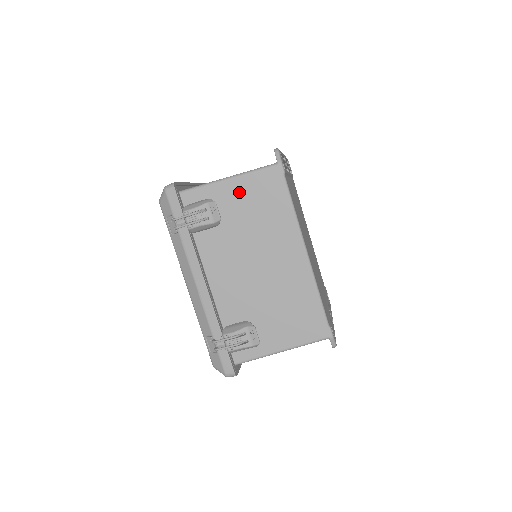
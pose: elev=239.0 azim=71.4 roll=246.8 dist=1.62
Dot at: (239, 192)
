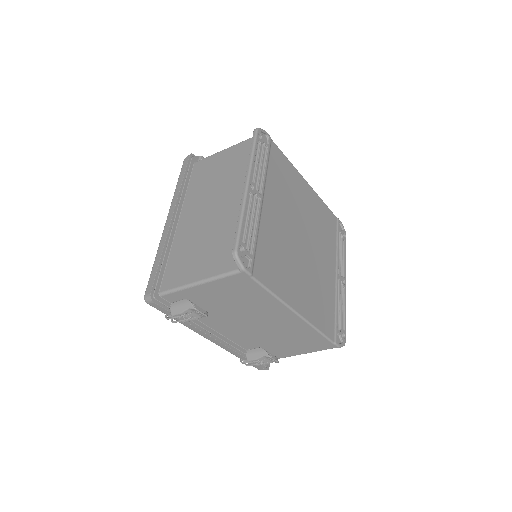
Dot at: (214, 291)
